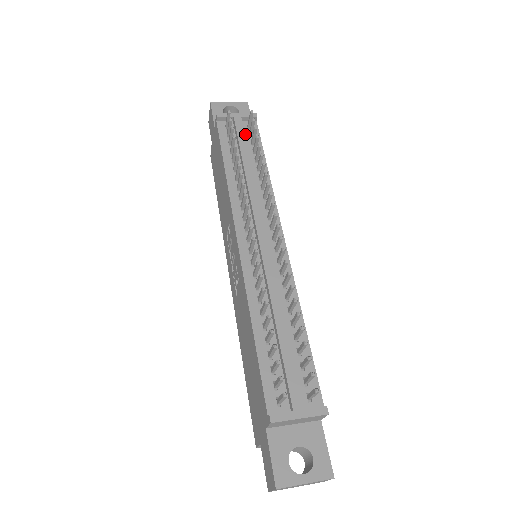
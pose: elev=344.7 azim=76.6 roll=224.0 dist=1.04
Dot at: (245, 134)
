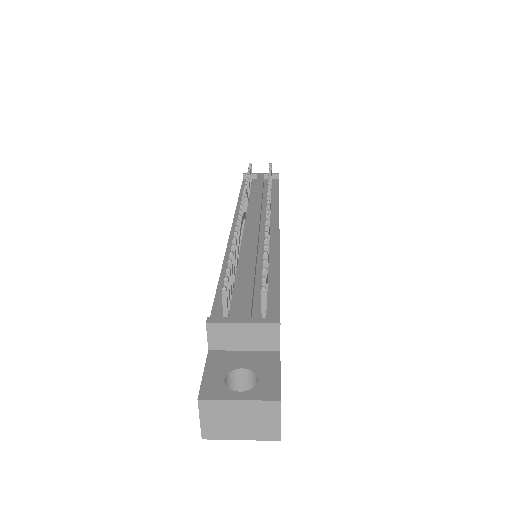
Dot at: (265, 184)
